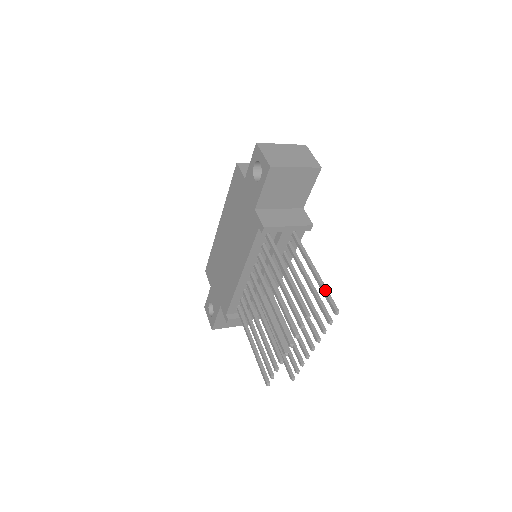
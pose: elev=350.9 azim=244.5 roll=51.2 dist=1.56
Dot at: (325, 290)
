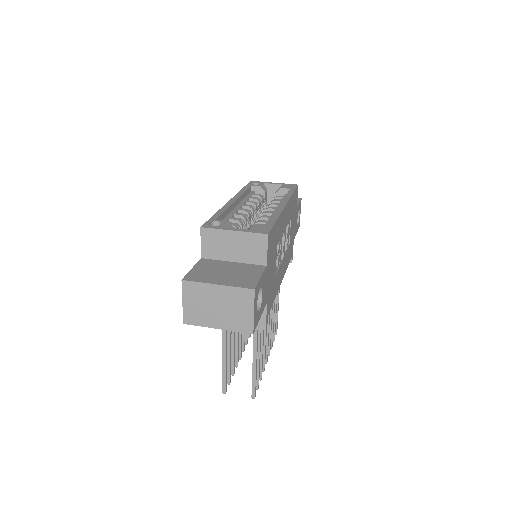
Dot at: (253, 378)
